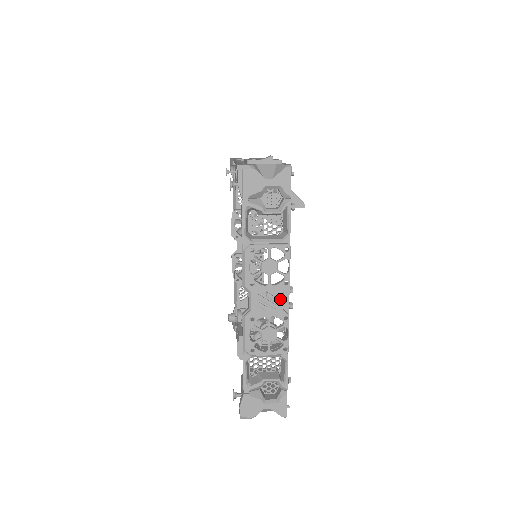
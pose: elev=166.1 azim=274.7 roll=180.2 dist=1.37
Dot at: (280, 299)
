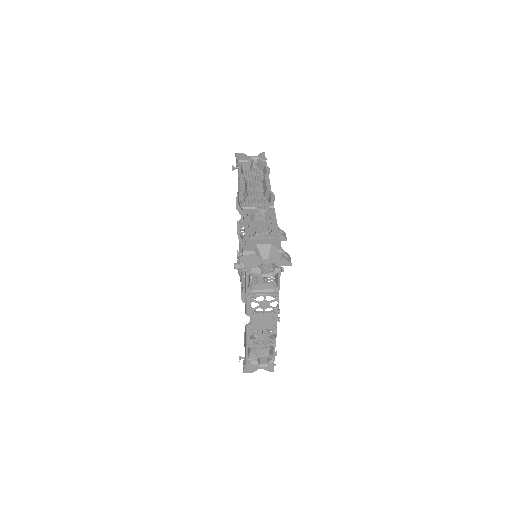
Dot at: (271, 321)
